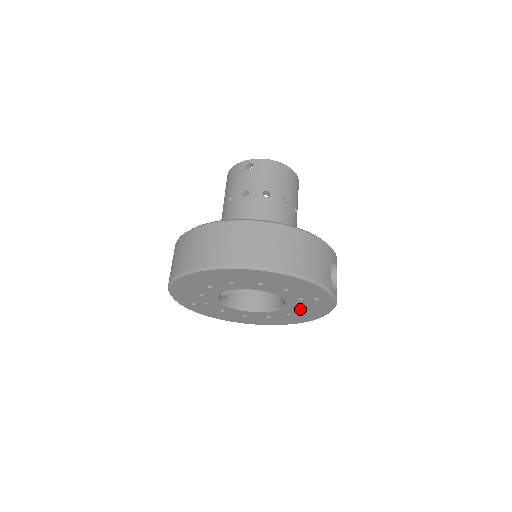
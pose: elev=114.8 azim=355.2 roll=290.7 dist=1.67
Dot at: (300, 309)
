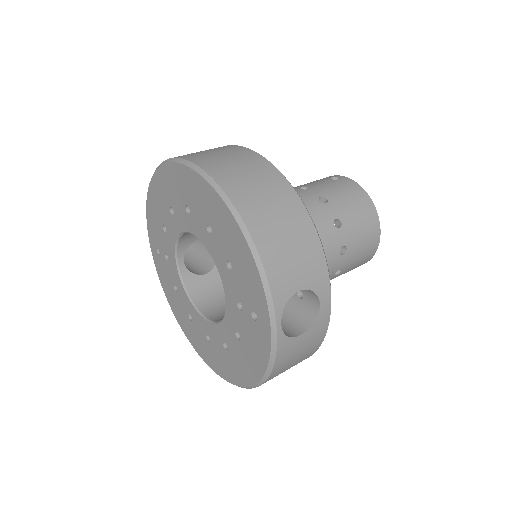
Dot at: (237, 339)
